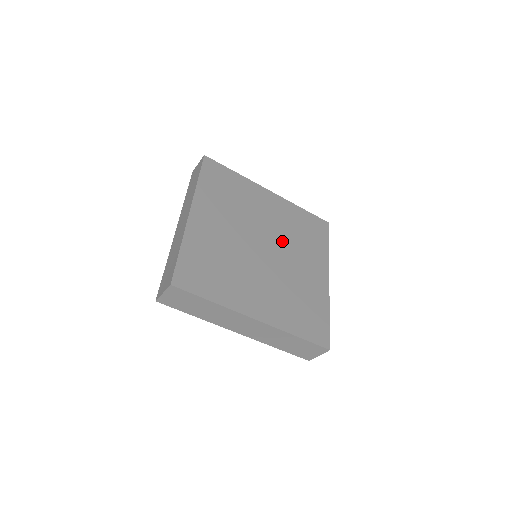
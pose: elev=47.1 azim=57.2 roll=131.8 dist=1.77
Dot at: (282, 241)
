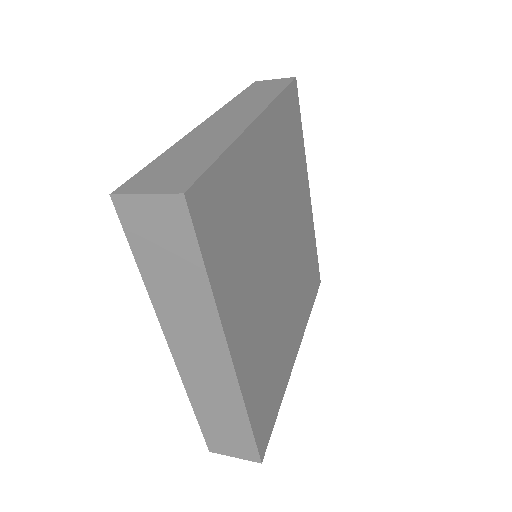
Dot at: (293, 264)
